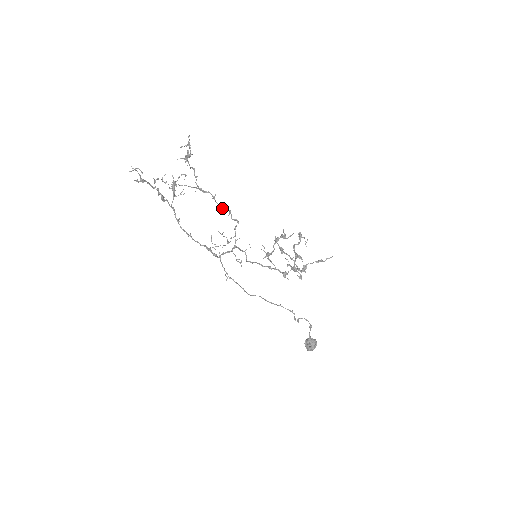
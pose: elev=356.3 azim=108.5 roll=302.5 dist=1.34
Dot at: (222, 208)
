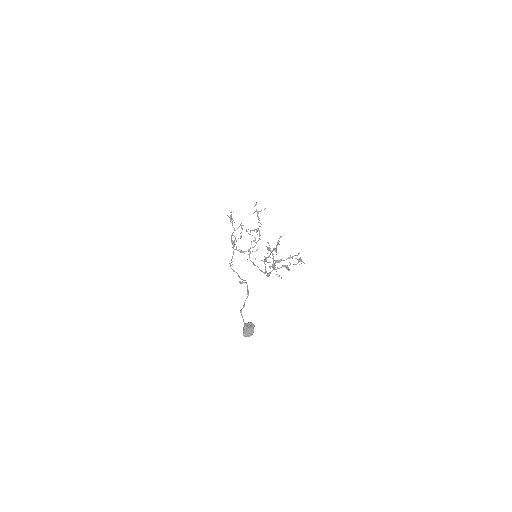
Dot at: occluded
